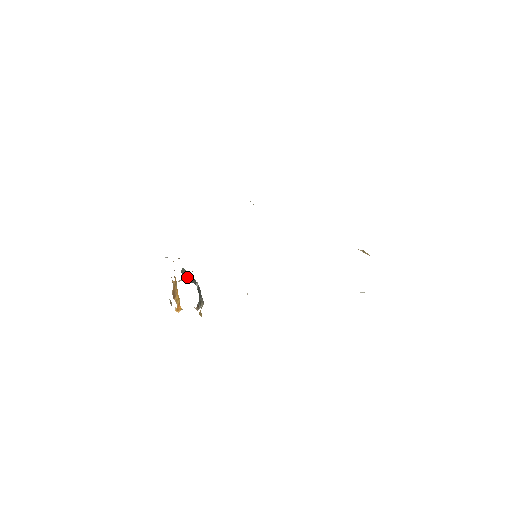
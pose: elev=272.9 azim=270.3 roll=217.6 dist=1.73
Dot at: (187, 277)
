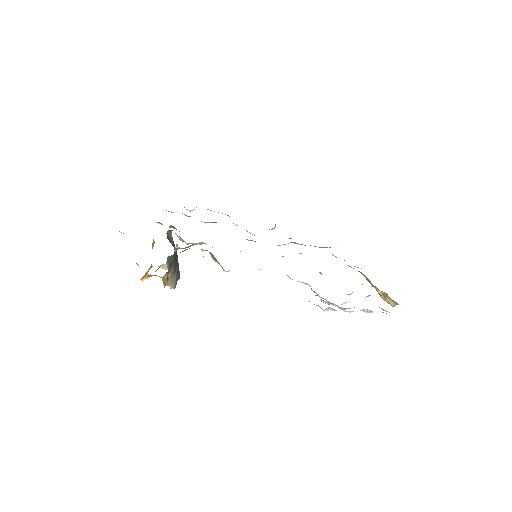
Dot at: (171, 243)
